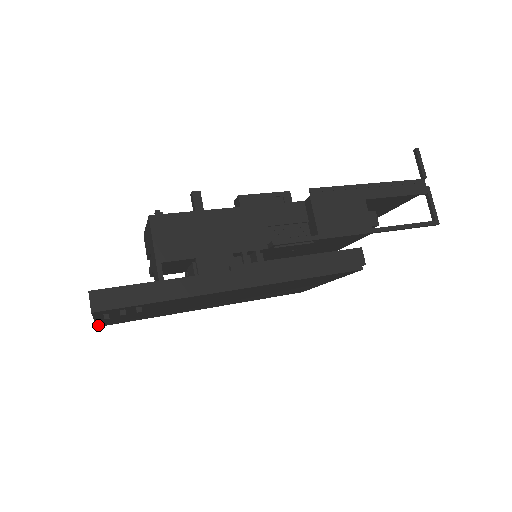
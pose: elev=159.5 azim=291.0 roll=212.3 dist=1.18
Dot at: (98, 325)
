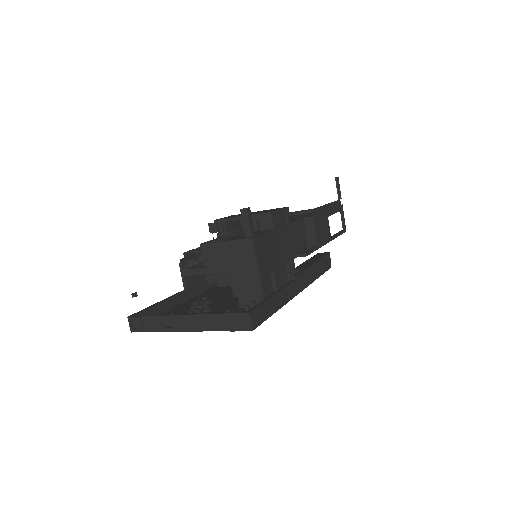
Dot at: (145, 331)
